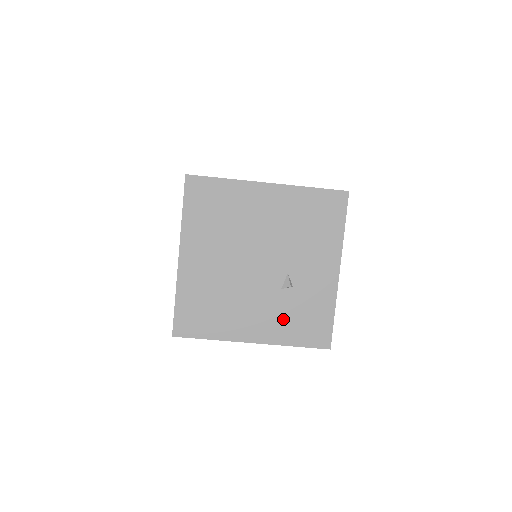
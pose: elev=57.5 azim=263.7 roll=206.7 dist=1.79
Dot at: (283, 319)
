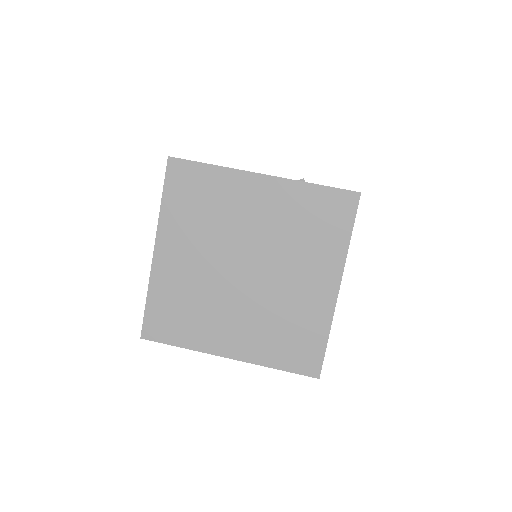
Dot at: occluded
